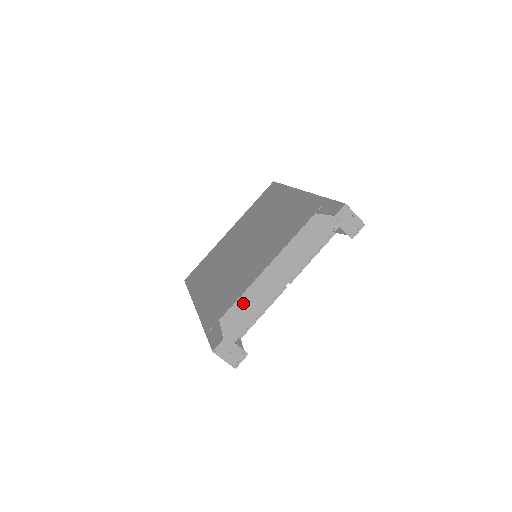
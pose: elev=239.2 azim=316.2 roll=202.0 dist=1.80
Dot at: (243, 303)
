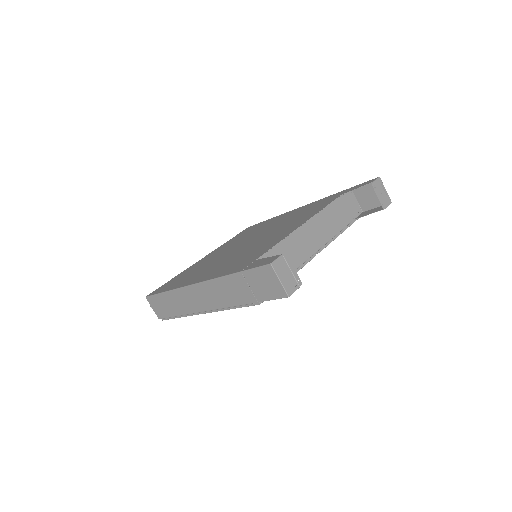
Dot at: (280, 252)
